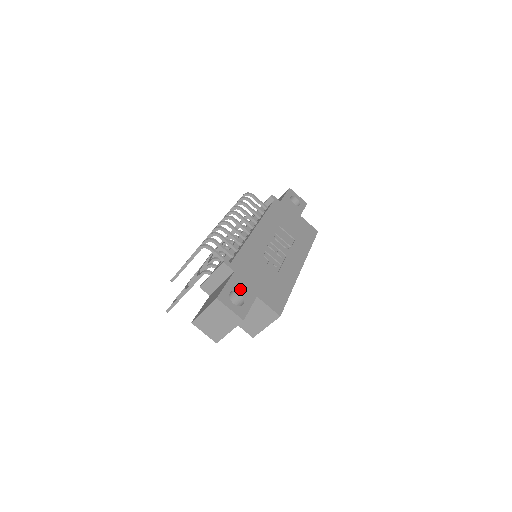
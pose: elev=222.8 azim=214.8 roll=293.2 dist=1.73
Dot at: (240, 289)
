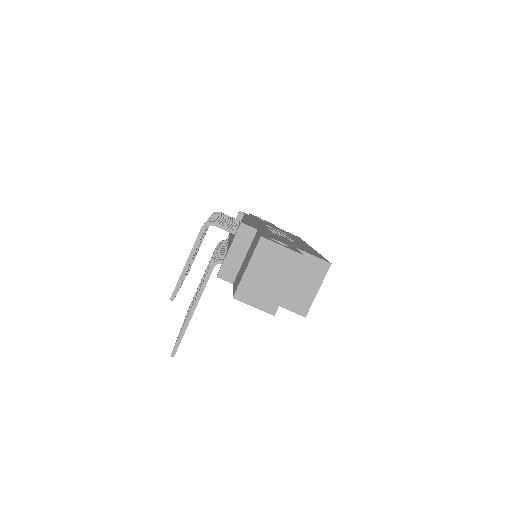
Dot at: (276, 239)
